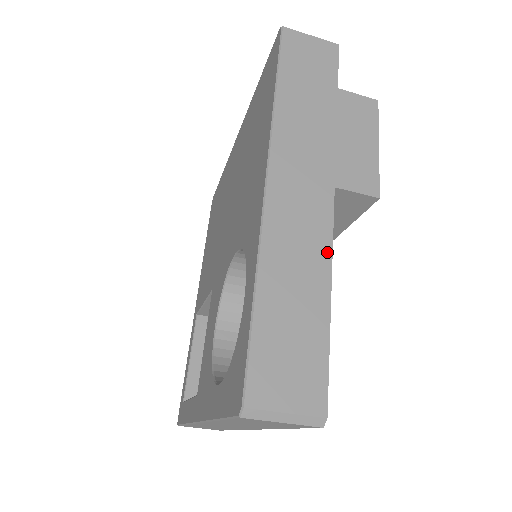
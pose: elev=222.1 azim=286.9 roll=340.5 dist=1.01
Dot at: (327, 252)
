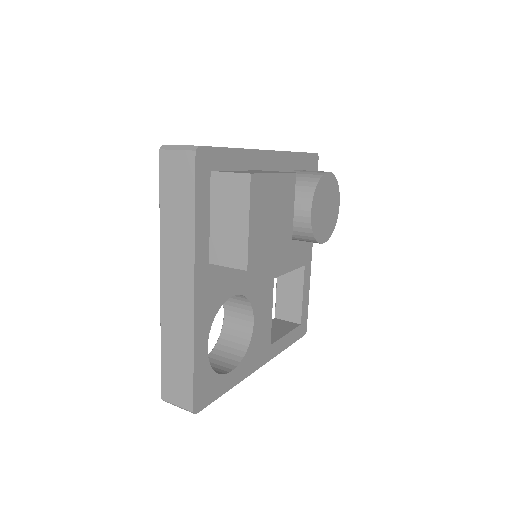
Dot at: (191, 328)
